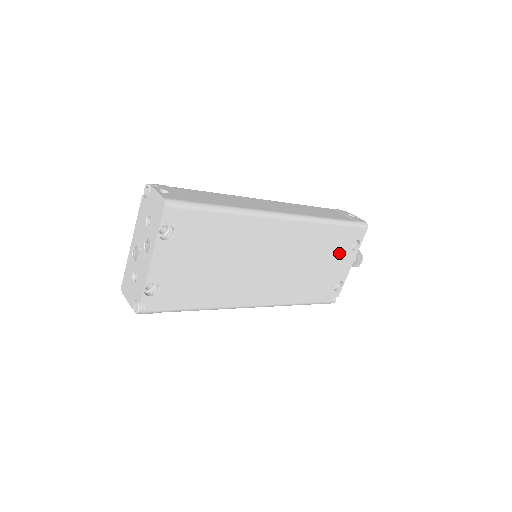
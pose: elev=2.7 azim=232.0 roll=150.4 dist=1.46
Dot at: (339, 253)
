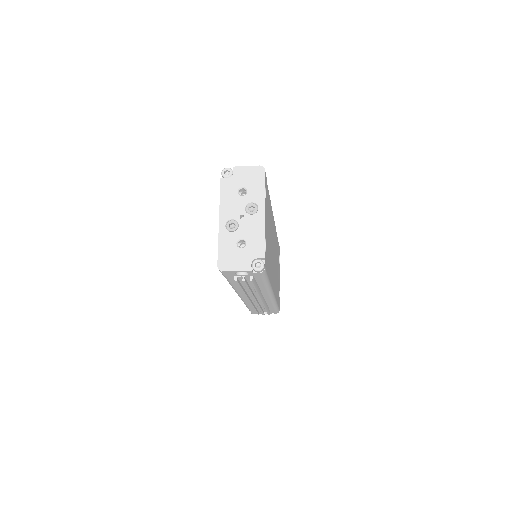
Dot at: (278, 263)
